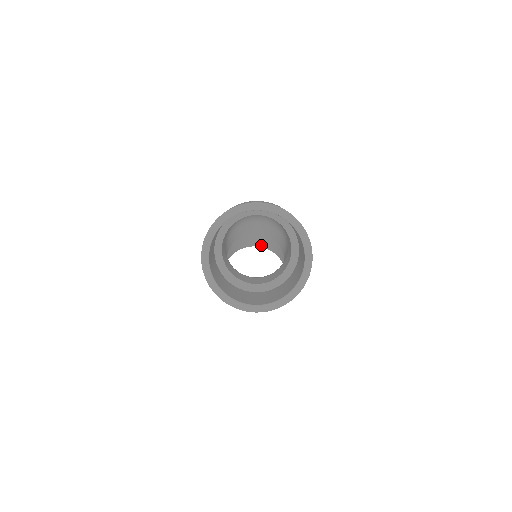
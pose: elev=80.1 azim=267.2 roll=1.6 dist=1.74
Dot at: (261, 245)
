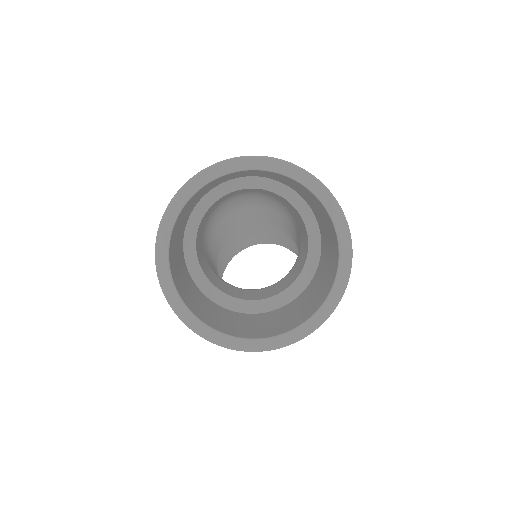
Dot at: (260, 241)
